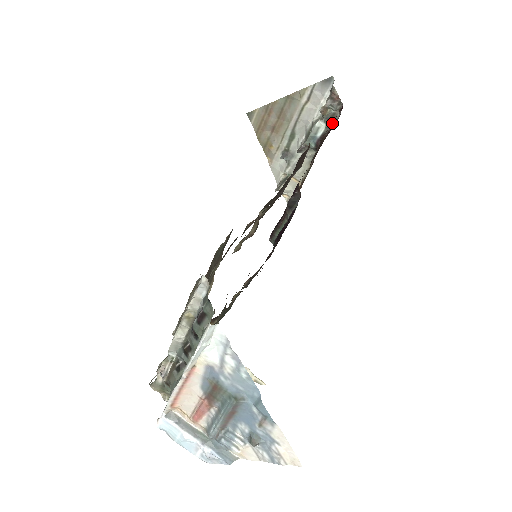
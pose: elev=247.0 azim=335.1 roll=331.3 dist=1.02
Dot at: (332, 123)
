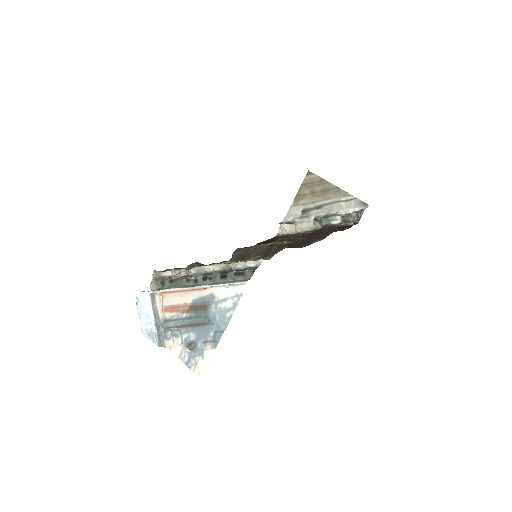
Dot at: (344, 224)
